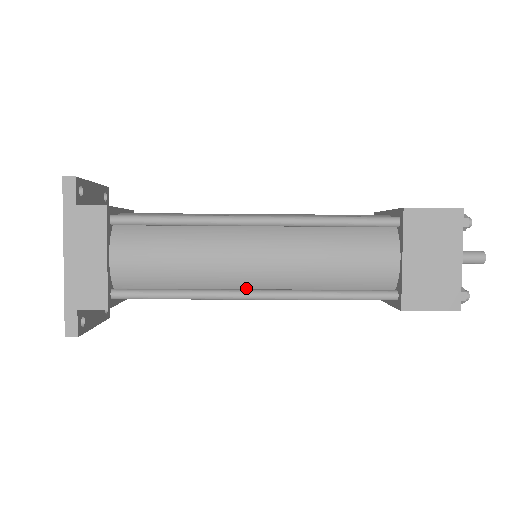
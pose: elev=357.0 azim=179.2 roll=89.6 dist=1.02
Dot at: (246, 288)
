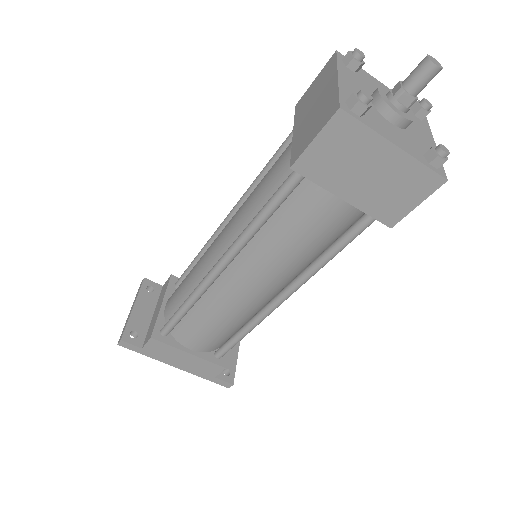
Dot at: (272, 296)
